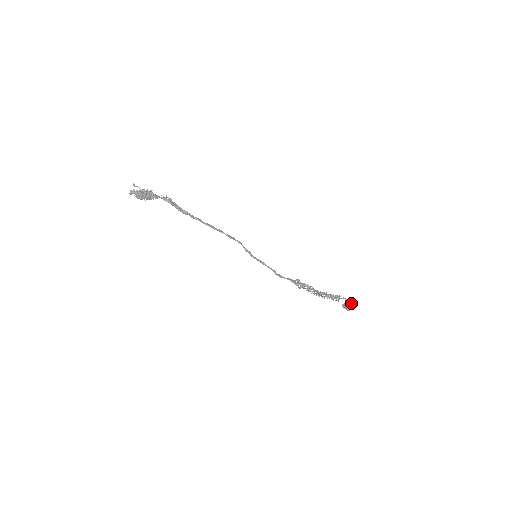
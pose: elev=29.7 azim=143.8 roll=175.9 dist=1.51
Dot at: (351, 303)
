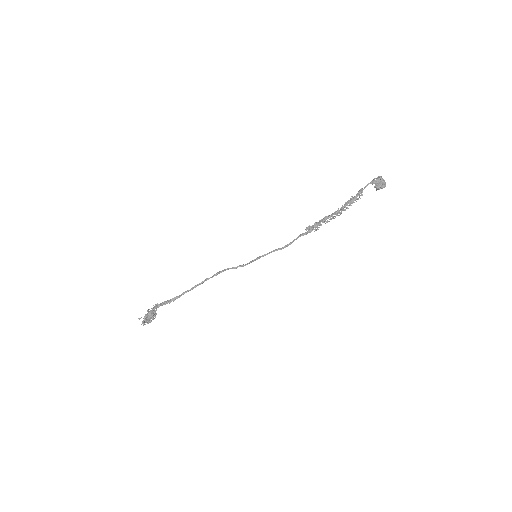
Dot at: (379, 179)
